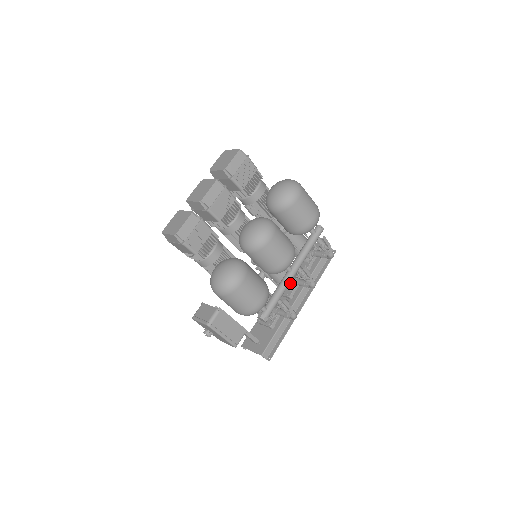
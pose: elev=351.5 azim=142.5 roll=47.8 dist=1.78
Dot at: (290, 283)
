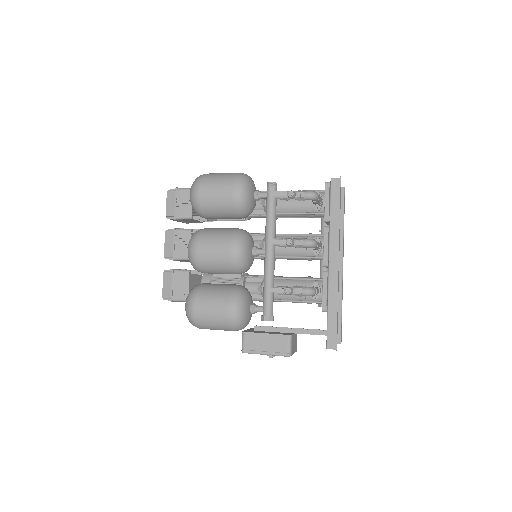
Dot at: (314, 252)
